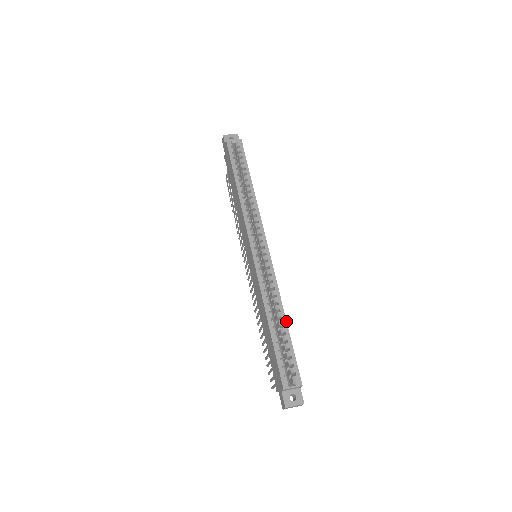
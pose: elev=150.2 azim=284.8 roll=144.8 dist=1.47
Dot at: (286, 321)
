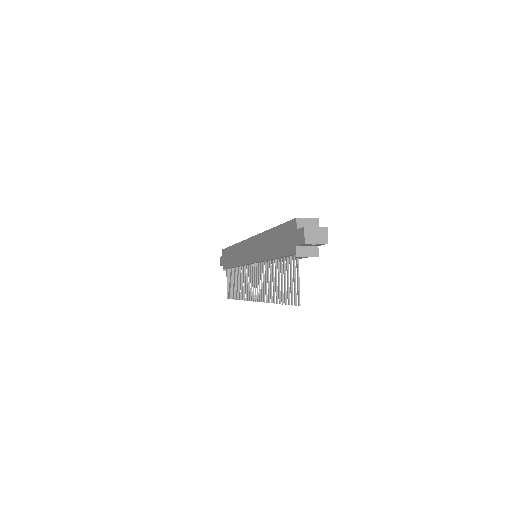
Dot at: occluded
